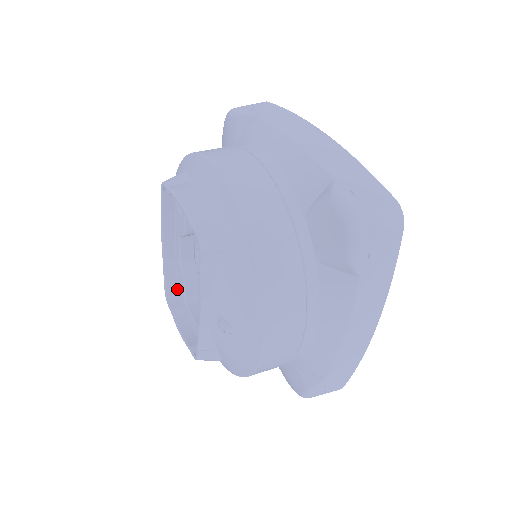
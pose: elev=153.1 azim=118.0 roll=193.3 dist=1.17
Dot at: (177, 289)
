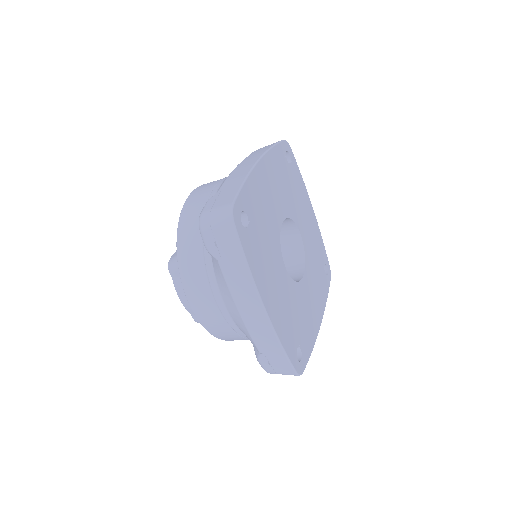
Dot at: occluded
